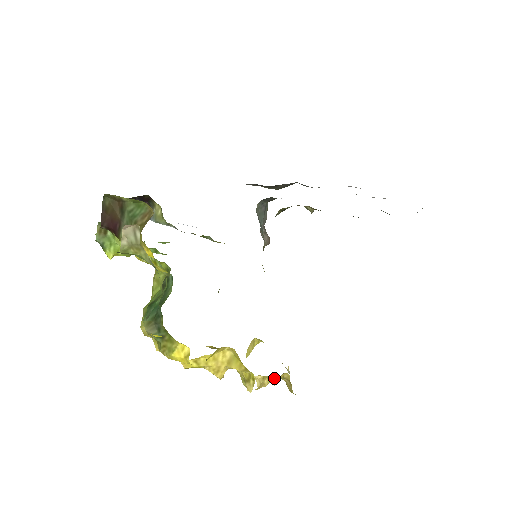
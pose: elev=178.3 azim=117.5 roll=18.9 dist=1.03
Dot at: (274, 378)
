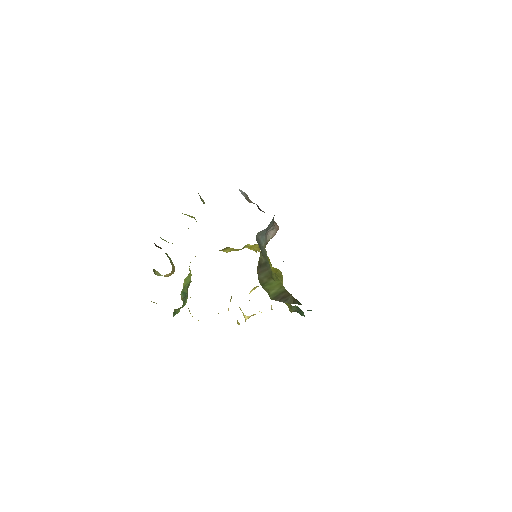
Dot at: occluded
